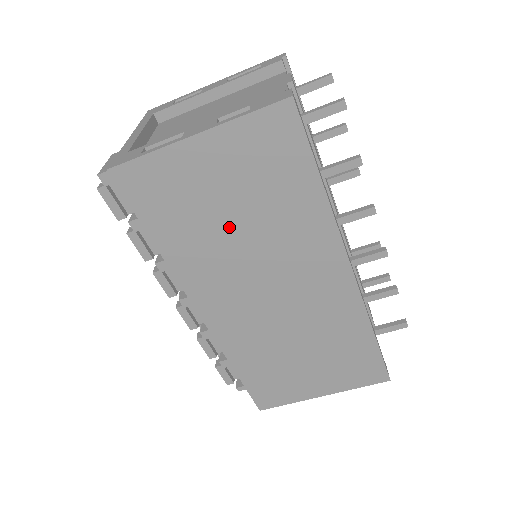
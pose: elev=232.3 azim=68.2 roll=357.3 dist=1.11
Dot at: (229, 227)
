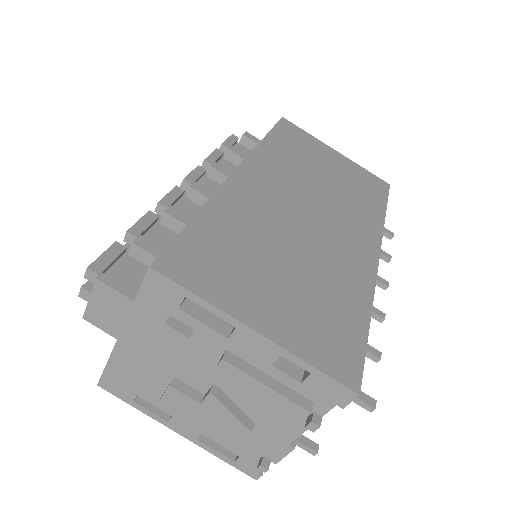
Dot at: (317, 173)
